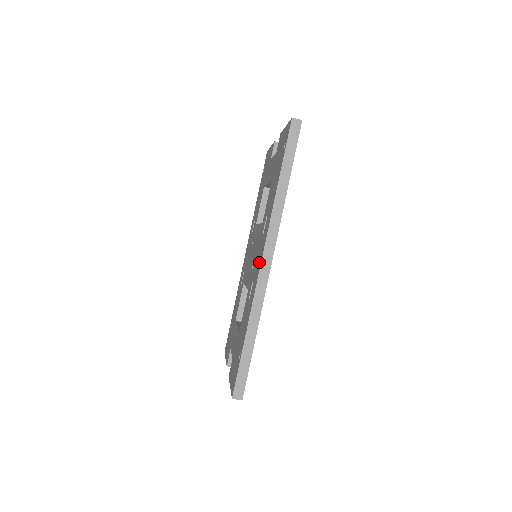
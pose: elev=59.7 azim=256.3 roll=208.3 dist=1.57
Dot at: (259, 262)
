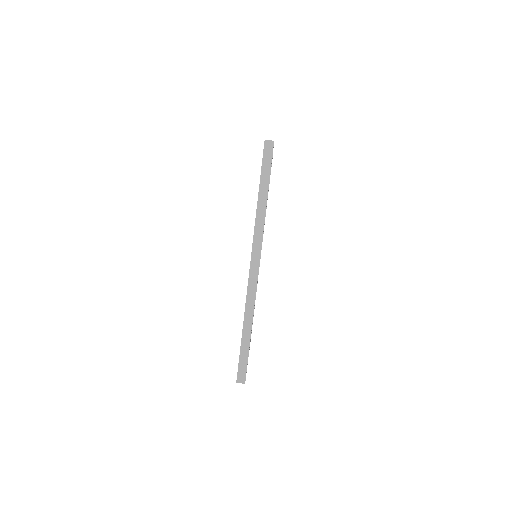
Dot at: occluded
